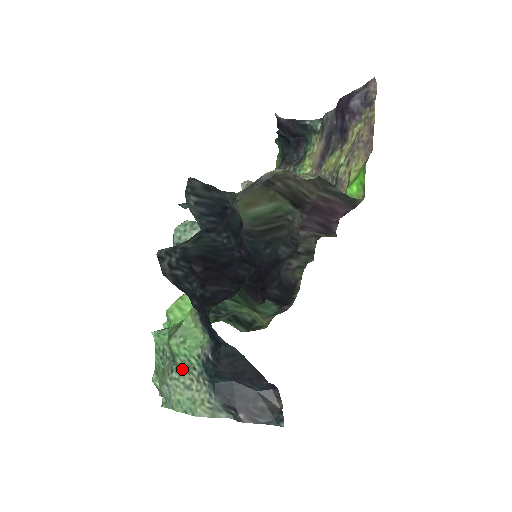
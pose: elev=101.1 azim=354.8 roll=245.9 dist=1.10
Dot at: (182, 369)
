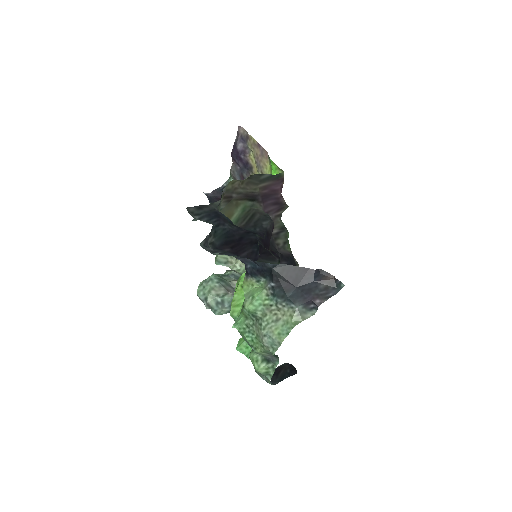
Dot at: (265, 315)
